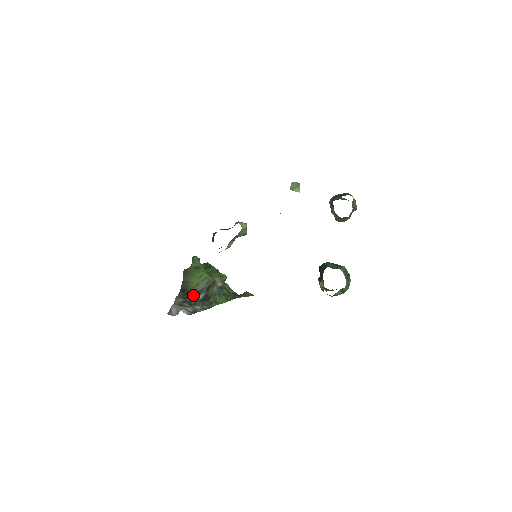
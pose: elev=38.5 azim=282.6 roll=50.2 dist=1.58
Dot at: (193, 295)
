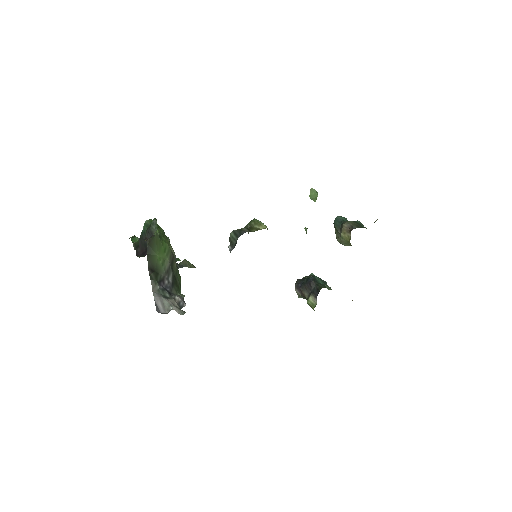
Dot at: (164, 277)
